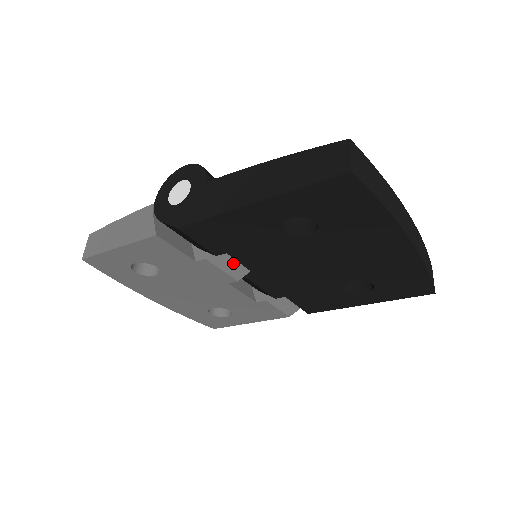
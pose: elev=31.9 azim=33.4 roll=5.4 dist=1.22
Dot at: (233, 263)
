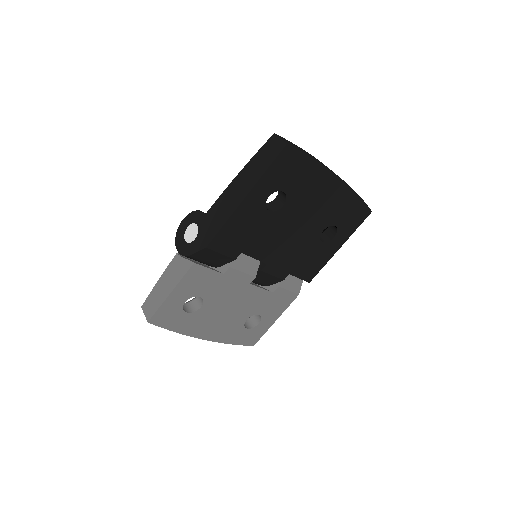
Dot at: (246, 264)
